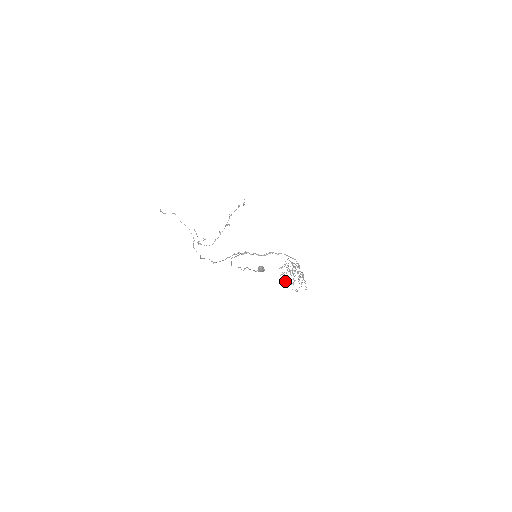
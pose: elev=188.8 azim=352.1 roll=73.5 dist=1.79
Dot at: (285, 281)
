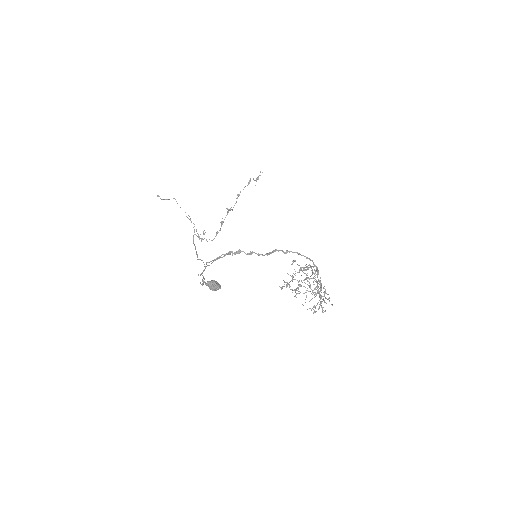
Dot at: occluded
